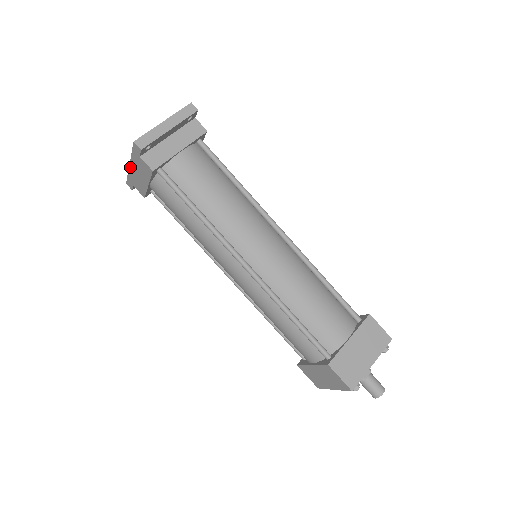
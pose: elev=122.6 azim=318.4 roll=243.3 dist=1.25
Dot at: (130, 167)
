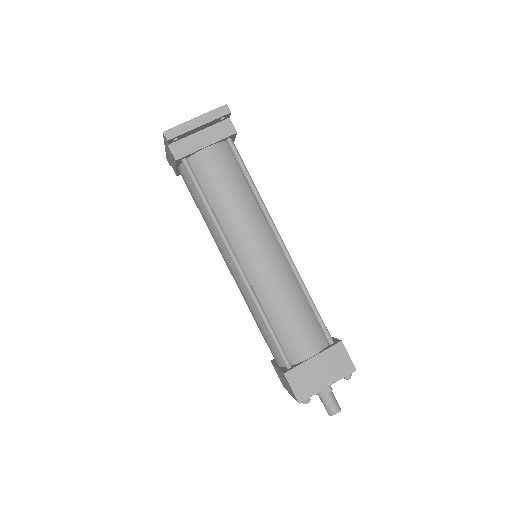
Dot at: (165, 148)
